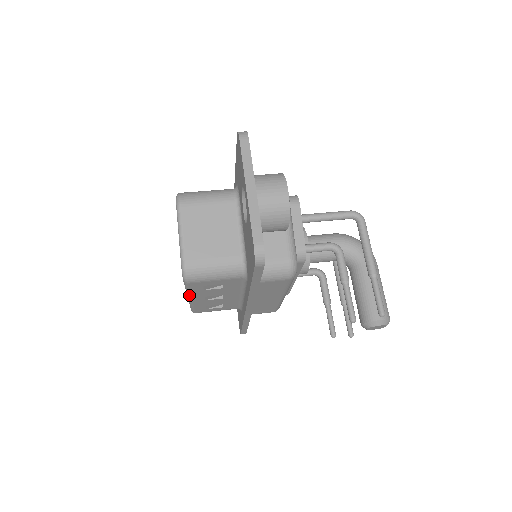
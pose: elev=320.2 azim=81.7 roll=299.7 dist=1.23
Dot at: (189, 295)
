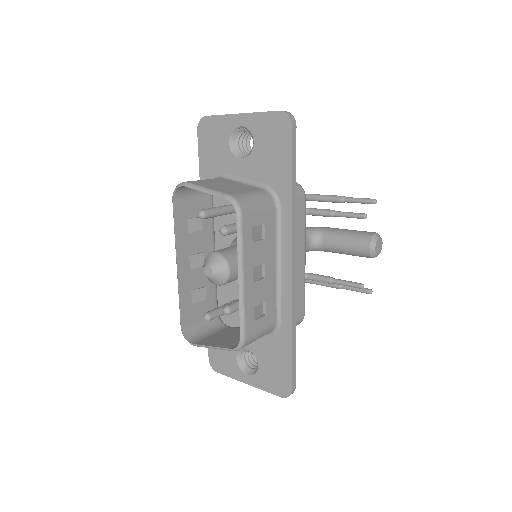
Dot at: (242, 262)
